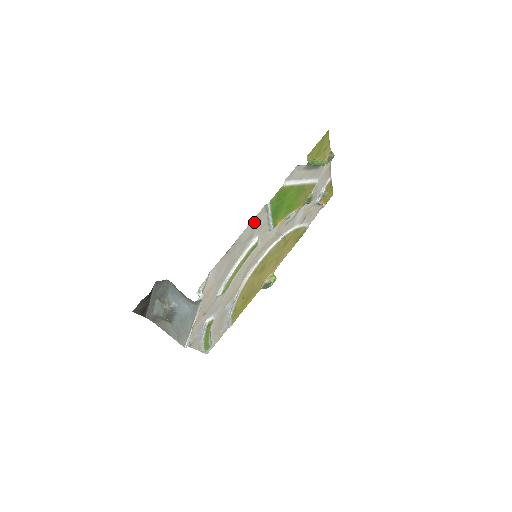
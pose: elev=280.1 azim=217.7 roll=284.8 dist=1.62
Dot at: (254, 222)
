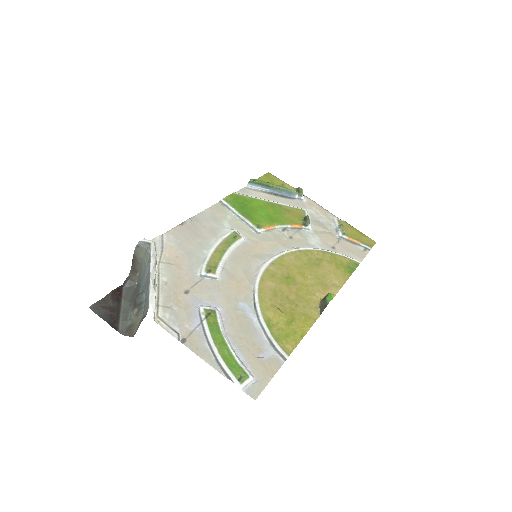
Dot at: (212, 212)
